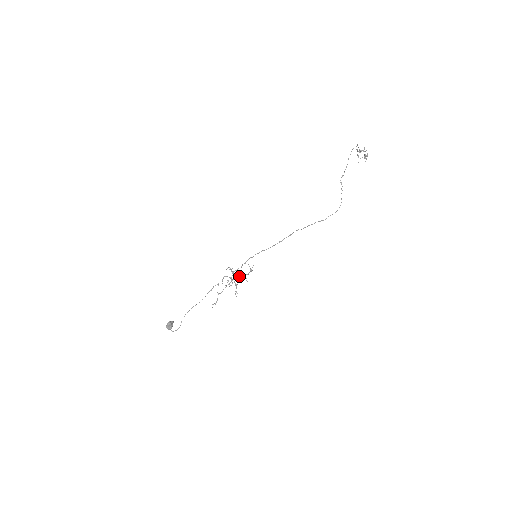
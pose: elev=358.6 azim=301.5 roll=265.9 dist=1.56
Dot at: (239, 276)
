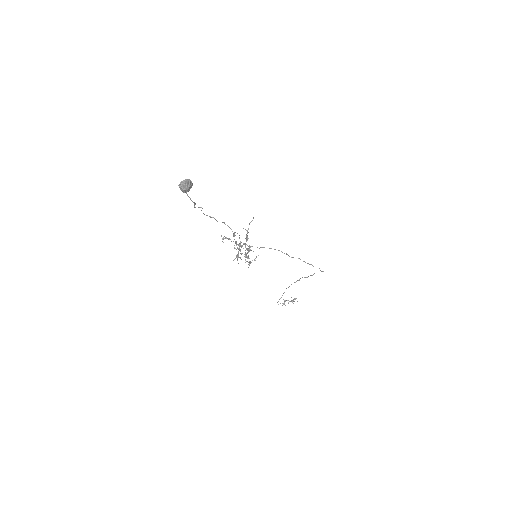
Dot at: (242, 253)
